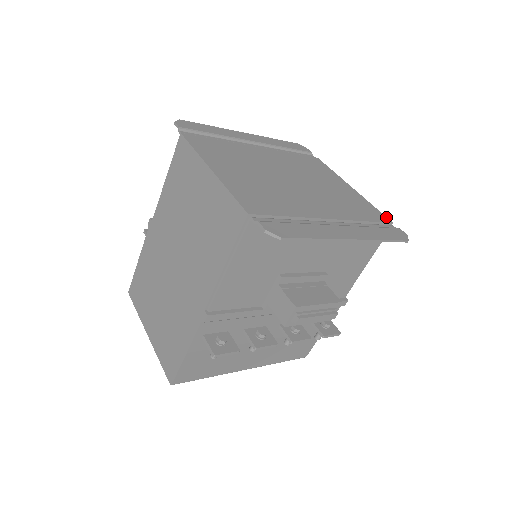
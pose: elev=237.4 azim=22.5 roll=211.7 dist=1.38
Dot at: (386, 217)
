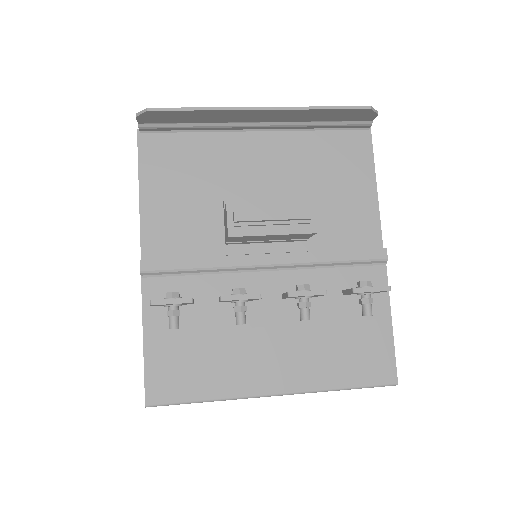
Dot at: occluded
